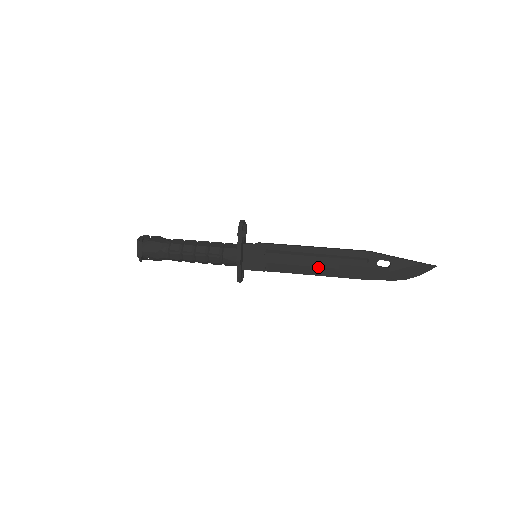
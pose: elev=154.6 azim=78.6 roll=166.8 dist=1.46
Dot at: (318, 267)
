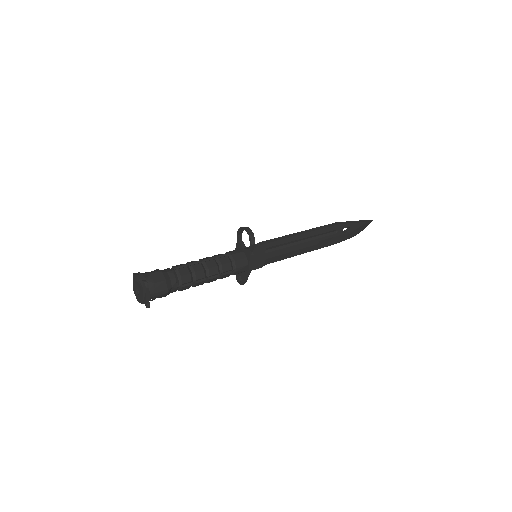
Dot at: (304, 248)
